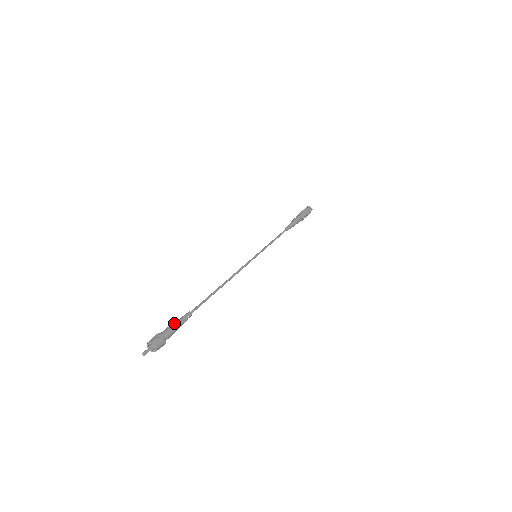
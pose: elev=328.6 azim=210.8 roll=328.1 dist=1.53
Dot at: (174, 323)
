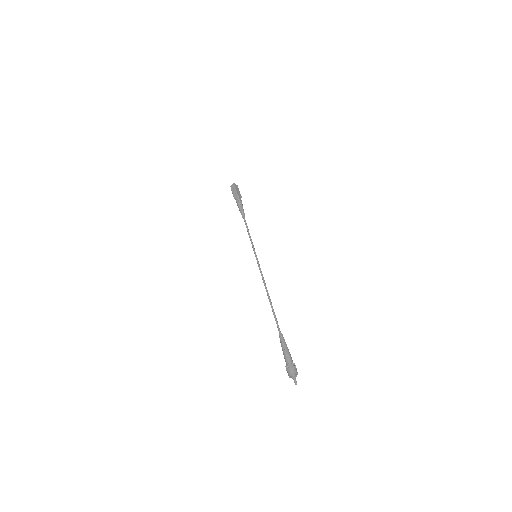
Dot at: (286, 349)
